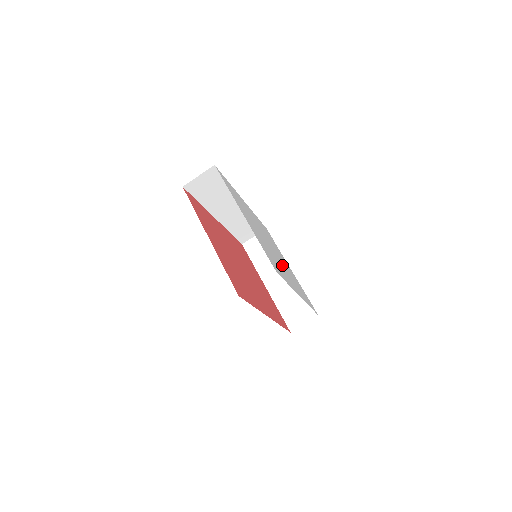
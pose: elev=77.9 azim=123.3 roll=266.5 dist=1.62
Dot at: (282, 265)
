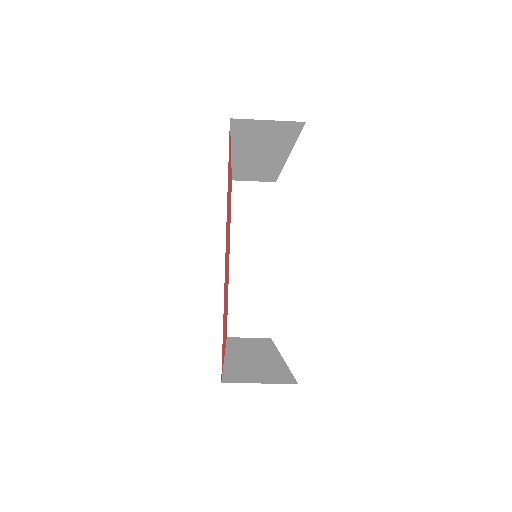
Dot at: occluded
